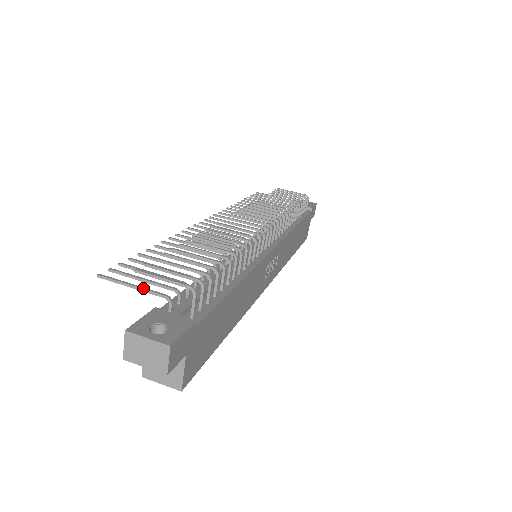
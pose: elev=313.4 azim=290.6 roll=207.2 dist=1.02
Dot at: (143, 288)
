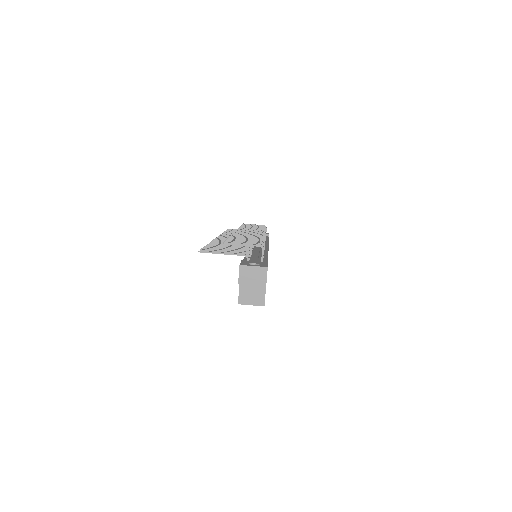
Dot at: (230, 253)
